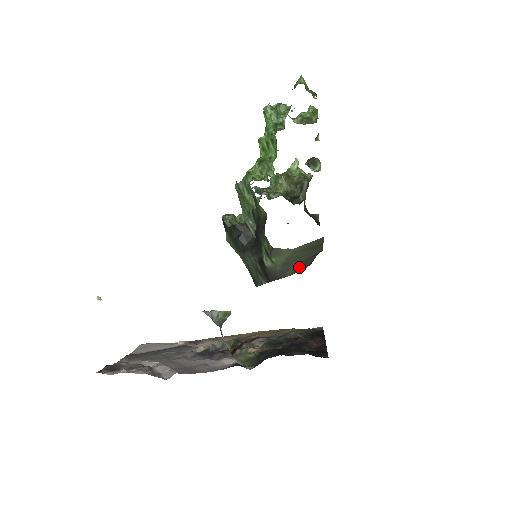
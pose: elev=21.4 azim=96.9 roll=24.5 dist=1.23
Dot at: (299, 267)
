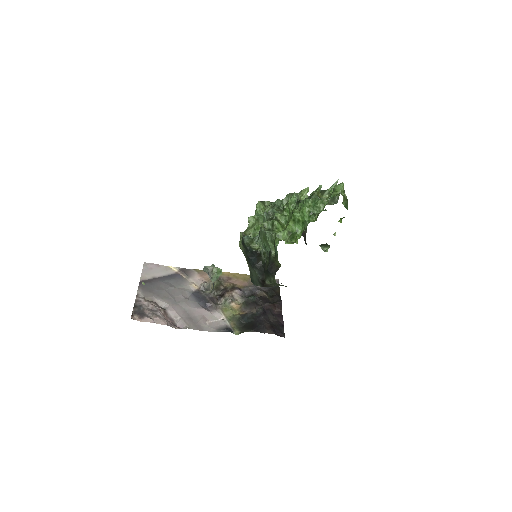
Dot at: occluded
